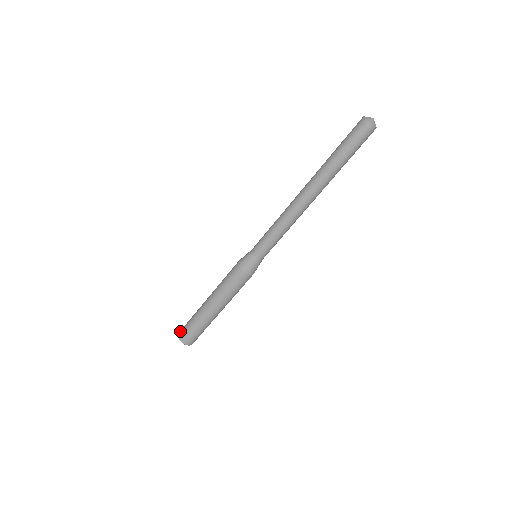
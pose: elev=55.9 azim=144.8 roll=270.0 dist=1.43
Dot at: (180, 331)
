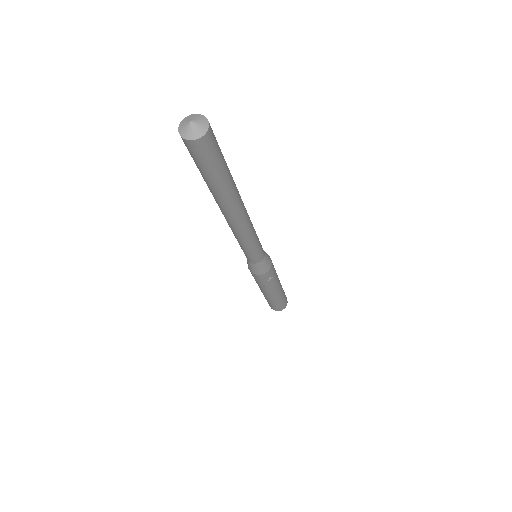
Dot at: occluded
